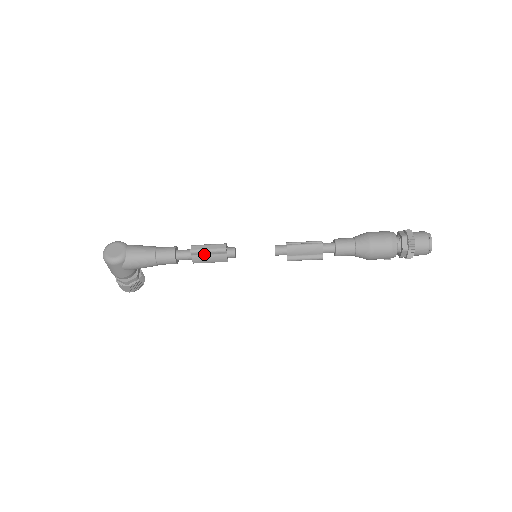
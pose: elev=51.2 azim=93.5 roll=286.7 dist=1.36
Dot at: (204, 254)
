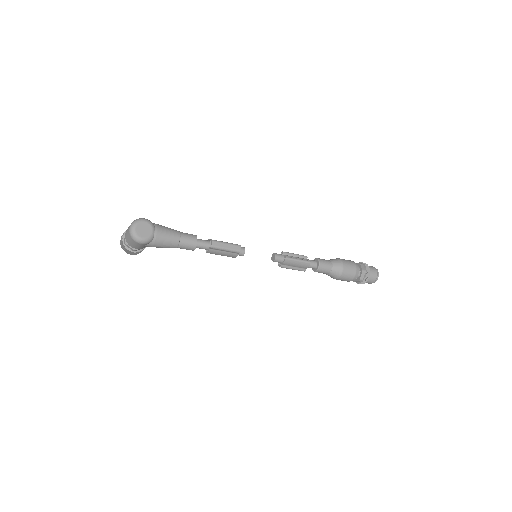
Dot at: (221, 250)
